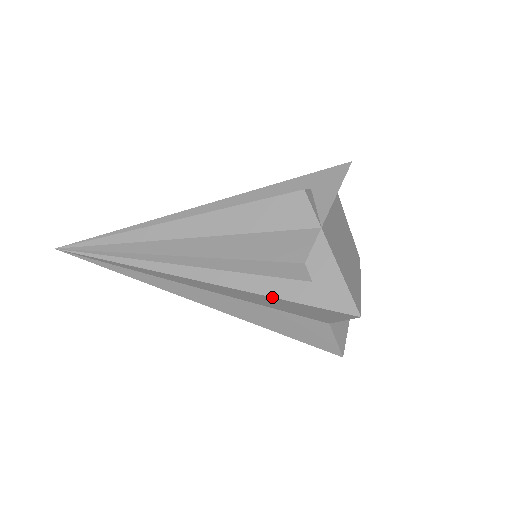
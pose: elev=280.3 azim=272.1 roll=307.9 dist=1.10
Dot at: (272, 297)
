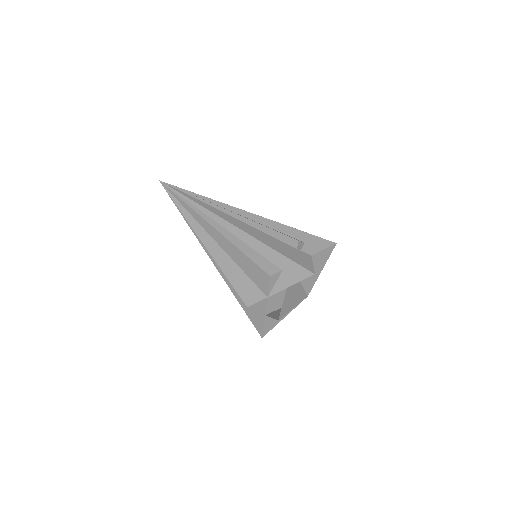
Dot at: occluded
